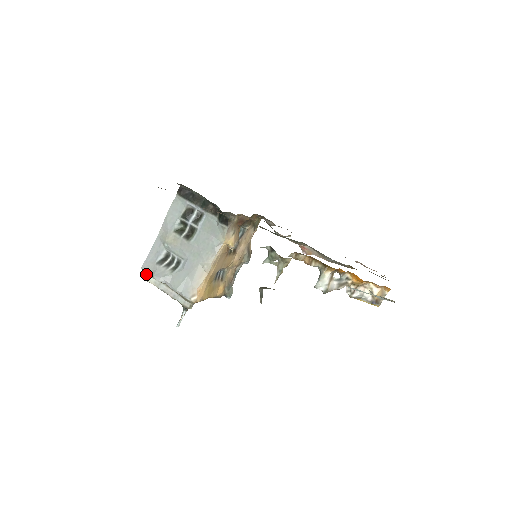
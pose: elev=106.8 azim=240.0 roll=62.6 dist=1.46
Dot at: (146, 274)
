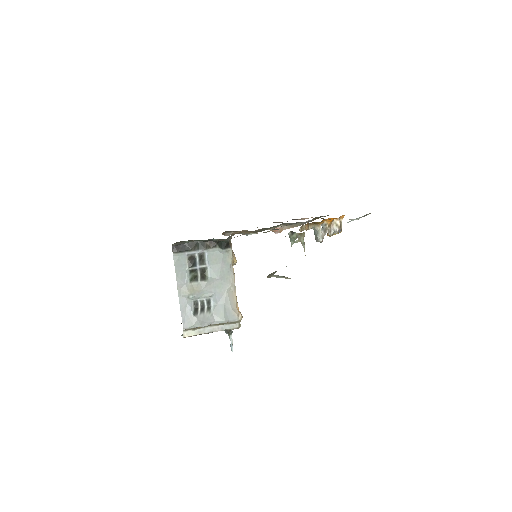
Dot at: (188, 332)
